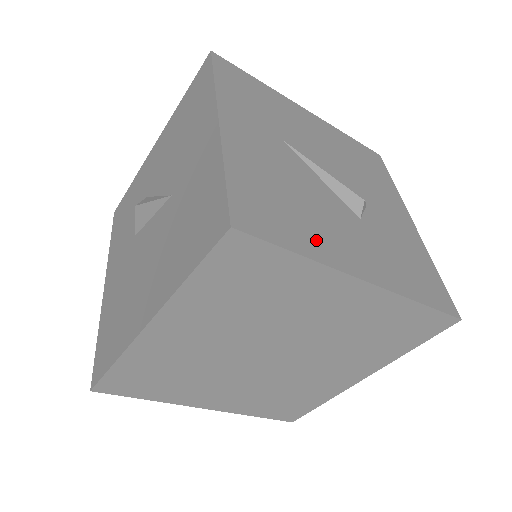
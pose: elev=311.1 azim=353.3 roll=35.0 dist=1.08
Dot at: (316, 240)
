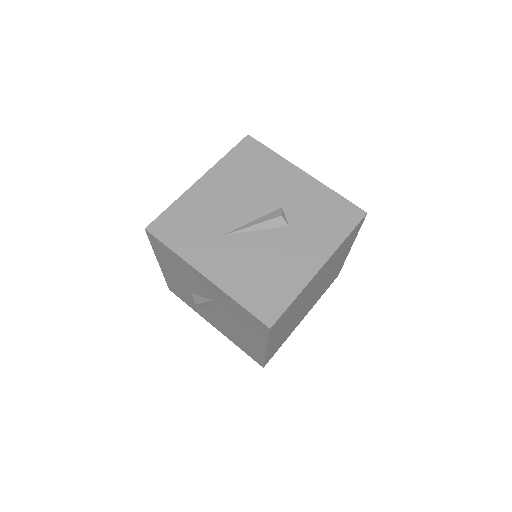
Dot at: (291, 279)
